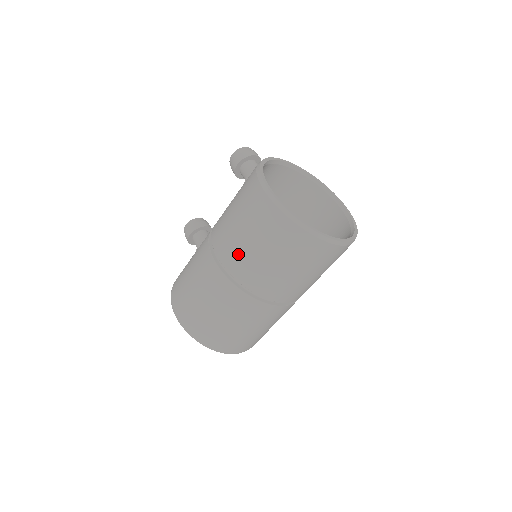
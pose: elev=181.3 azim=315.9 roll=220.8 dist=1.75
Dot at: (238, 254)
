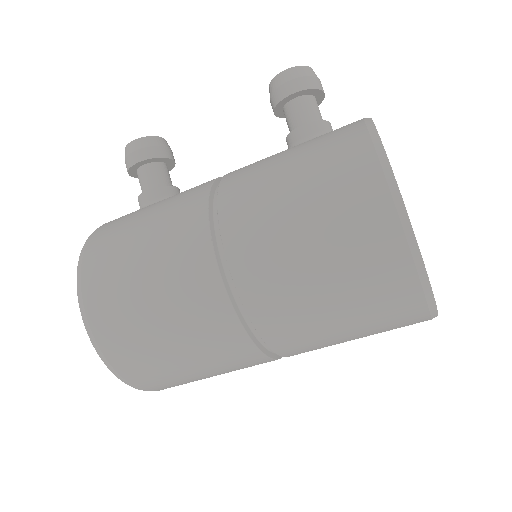
Dot at: (276, 275)
